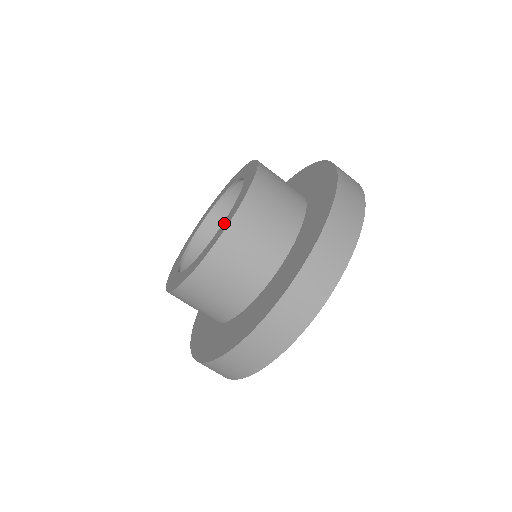
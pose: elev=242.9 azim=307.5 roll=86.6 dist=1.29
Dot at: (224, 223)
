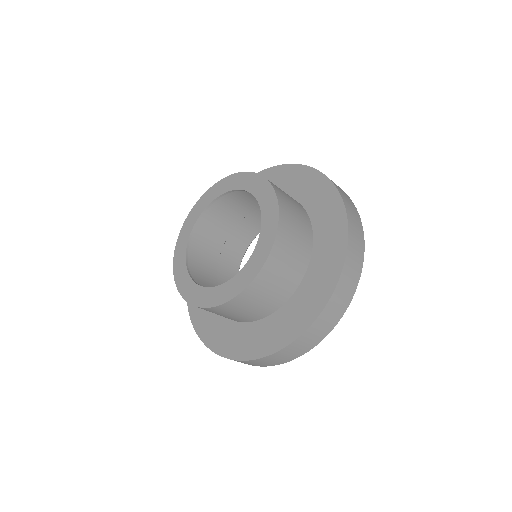
Dot at: (223, 289)
